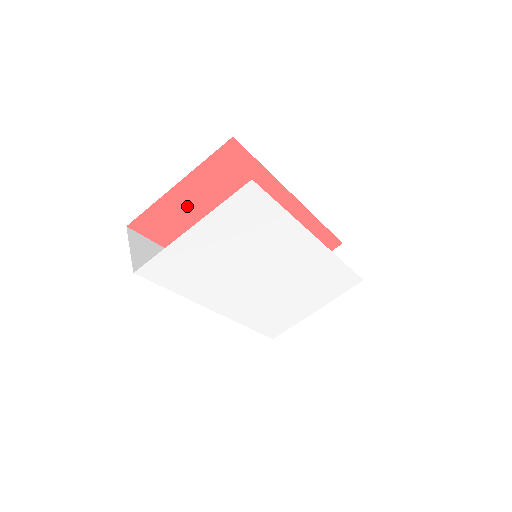
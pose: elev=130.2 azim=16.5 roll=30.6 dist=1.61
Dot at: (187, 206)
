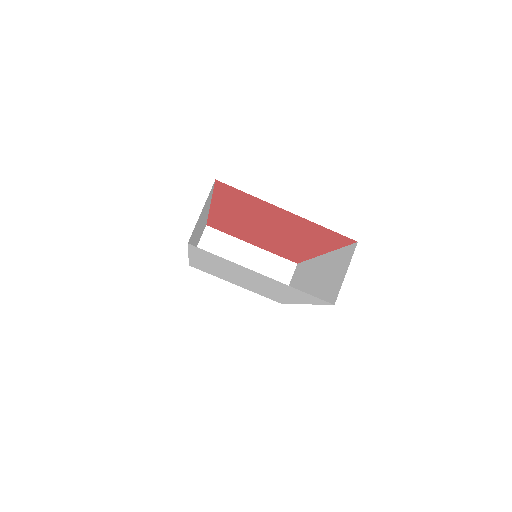
Dot at: (269, 211)
